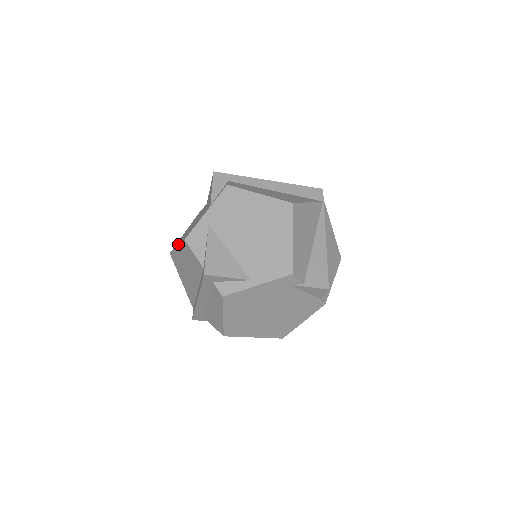
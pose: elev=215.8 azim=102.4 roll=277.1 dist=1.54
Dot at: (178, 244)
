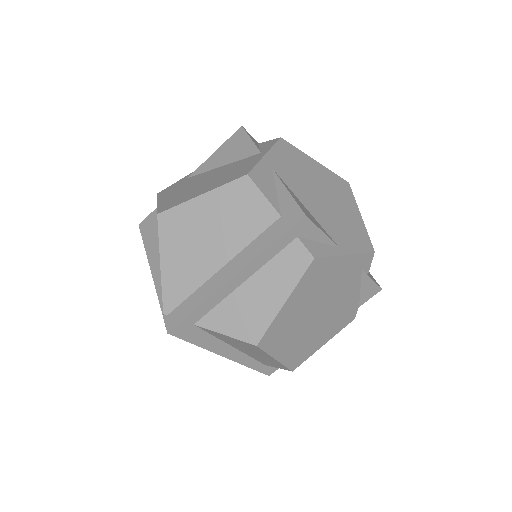
Dot at: (201, 192)
